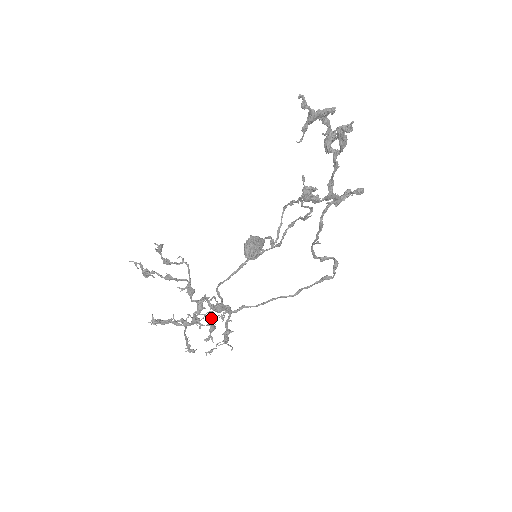
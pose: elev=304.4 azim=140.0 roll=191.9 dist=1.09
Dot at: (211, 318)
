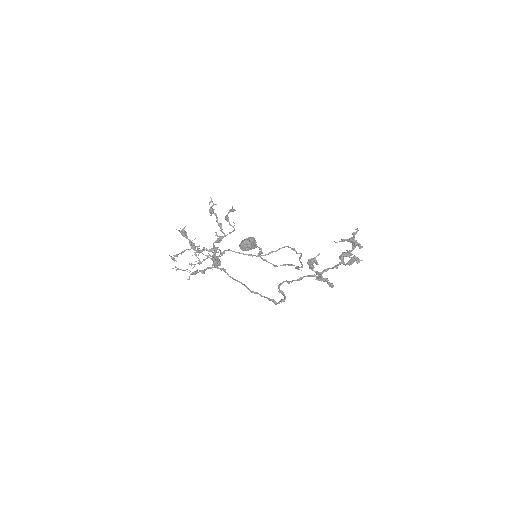
Dot at: (207, 258)
